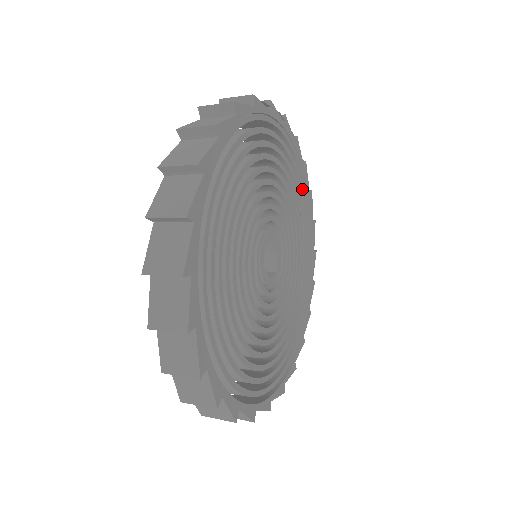
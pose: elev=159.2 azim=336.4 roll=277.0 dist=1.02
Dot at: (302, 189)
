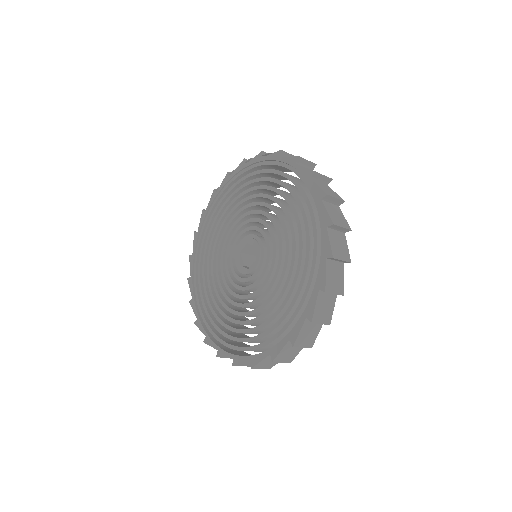
Dot at: occluded
